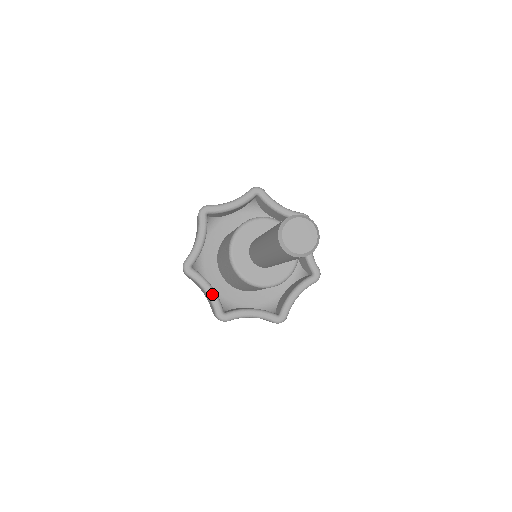
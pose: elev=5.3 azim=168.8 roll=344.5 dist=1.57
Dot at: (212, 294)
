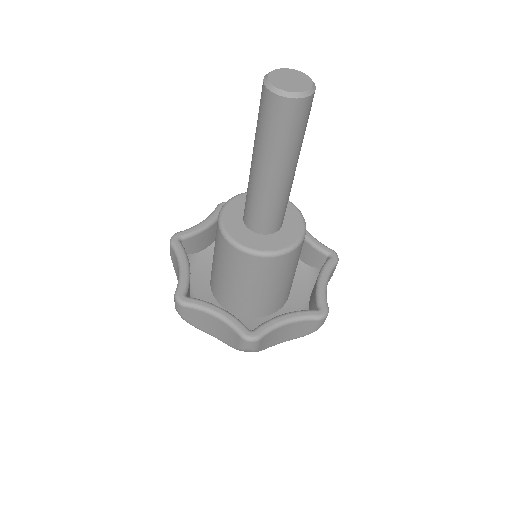
Dot at: (225, 314)
